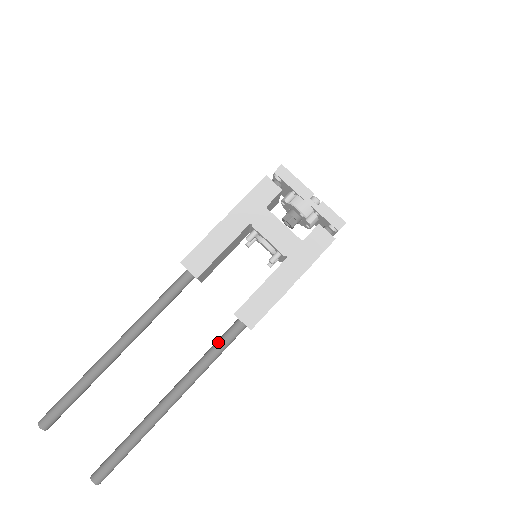
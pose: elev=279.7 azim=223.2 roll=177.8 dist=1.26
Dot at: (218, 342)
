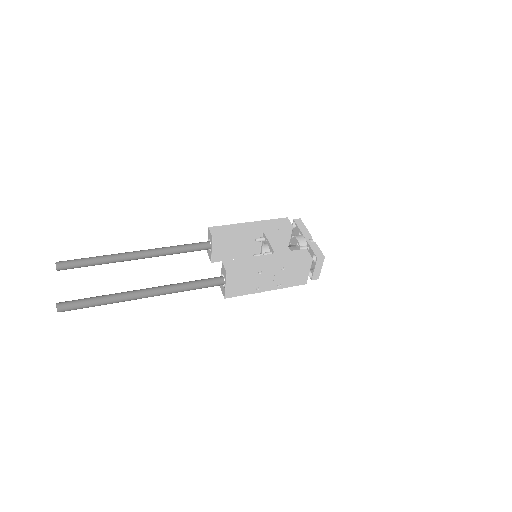
Dot at: occluded
